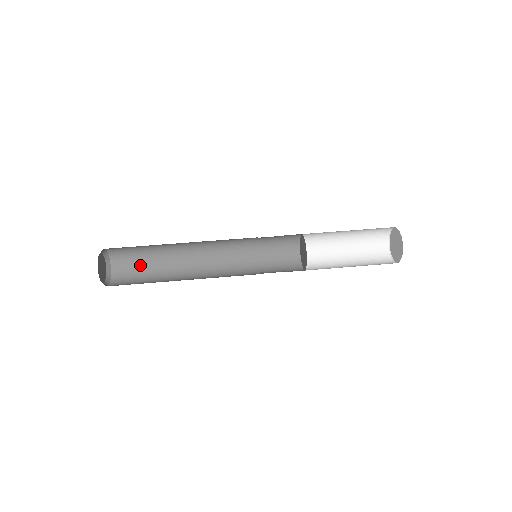
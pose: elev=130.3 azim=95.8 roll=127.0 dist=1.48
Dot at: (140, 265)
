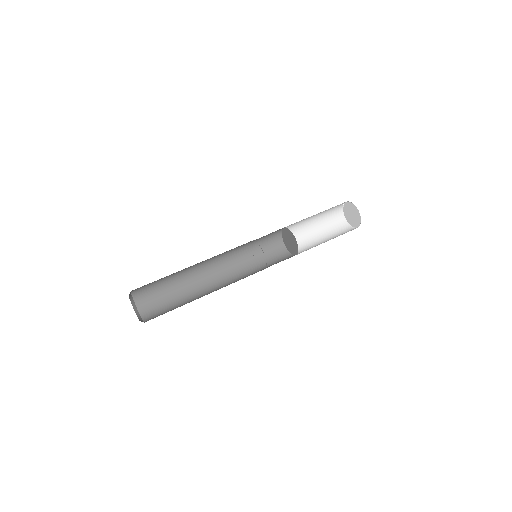
Dot at: (162, 298)
